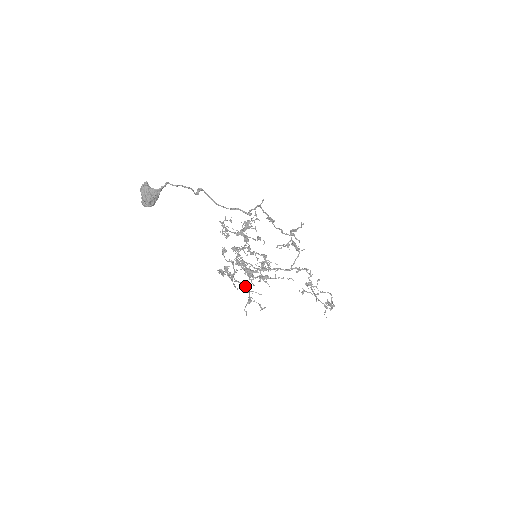
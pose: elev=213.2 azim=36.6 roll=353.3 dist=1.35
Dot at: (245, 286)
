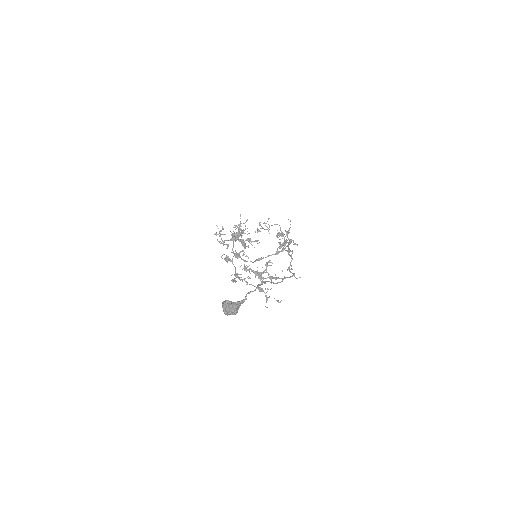
Dot at: (260, 289)
